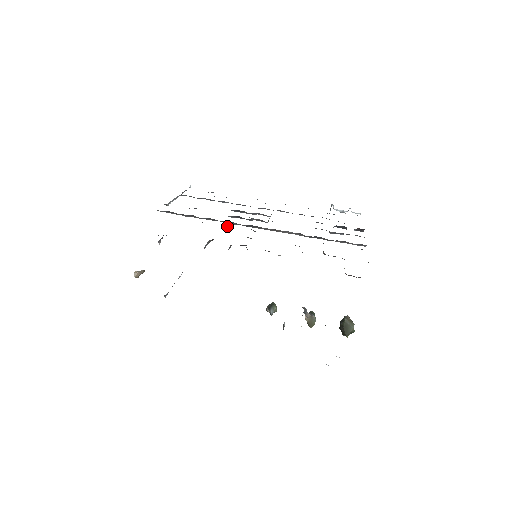
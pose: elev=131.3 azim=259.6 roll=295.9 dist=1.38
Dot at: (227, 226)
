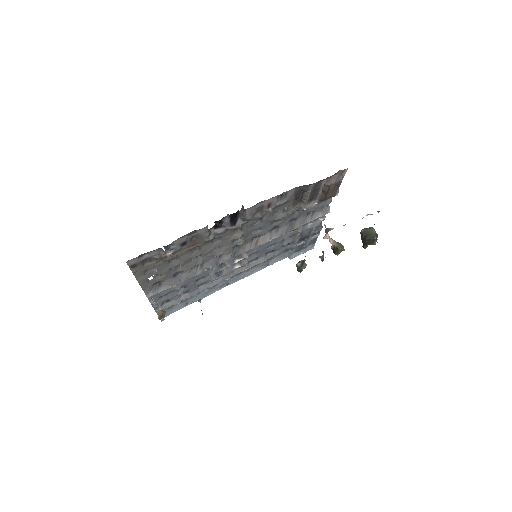
Dot at: (215, 252)
